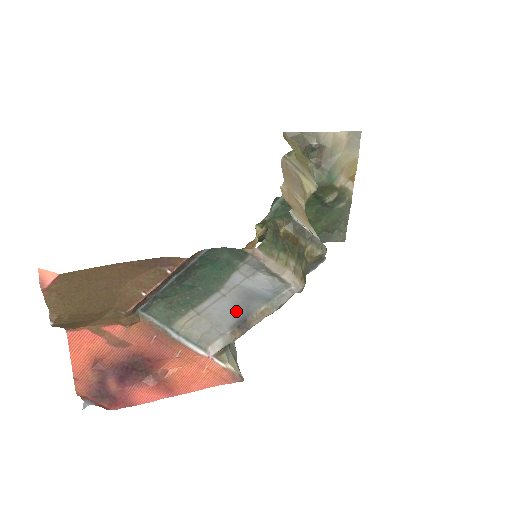
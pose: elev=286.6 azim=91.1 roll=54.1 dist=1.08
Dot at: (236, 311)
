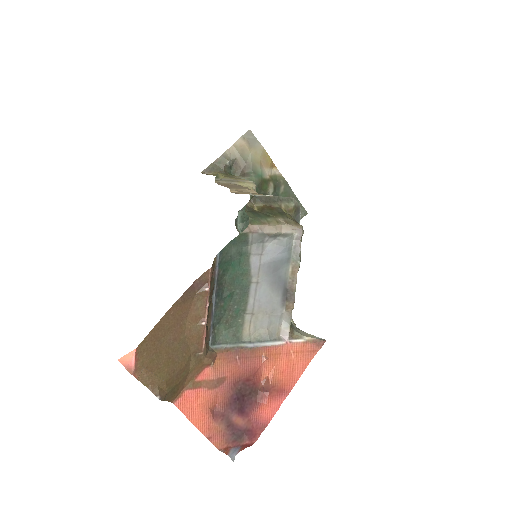
Dot at: (275, 288)
